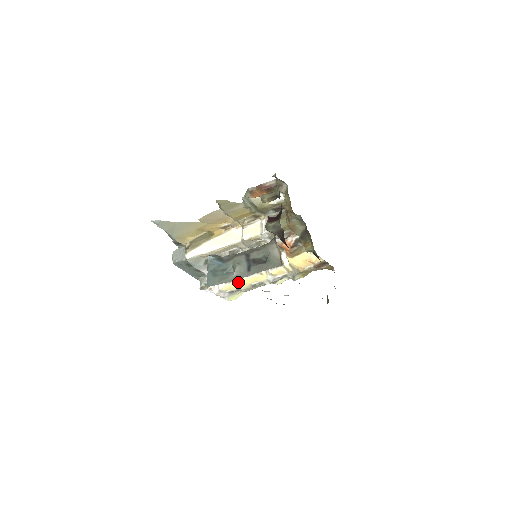
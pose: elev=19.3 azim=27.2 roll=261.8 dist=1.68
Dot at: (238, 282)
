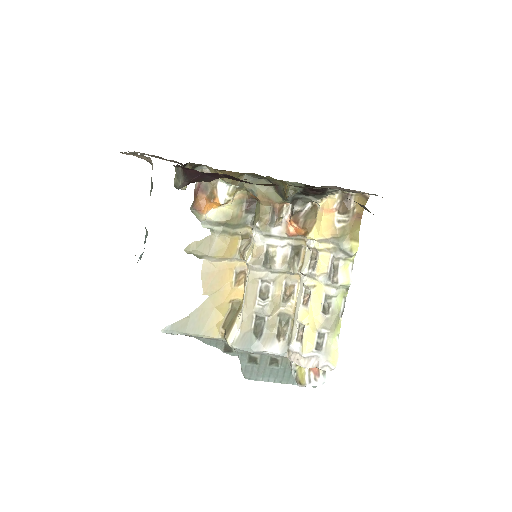
Dot at: (308, 325)
